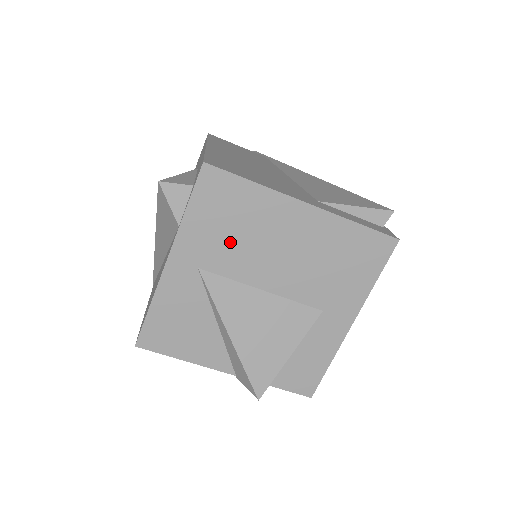
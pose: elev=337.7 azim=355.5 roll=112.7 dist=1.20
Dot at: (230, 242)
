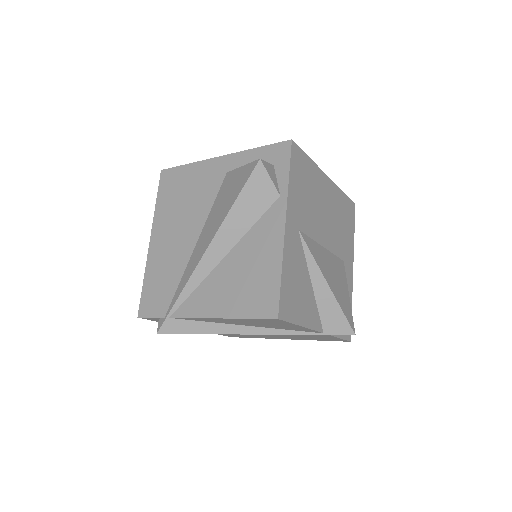
Dot at: (308, 206)
